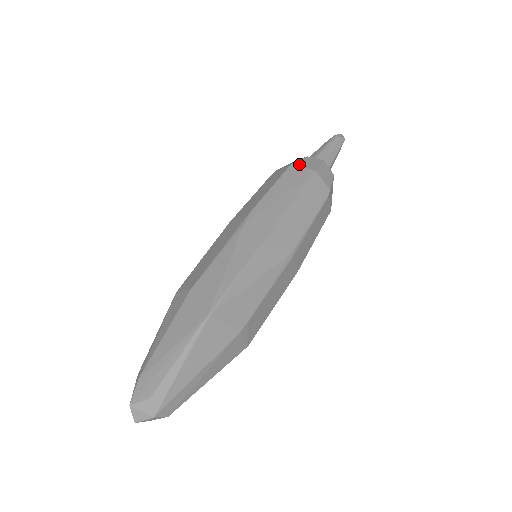
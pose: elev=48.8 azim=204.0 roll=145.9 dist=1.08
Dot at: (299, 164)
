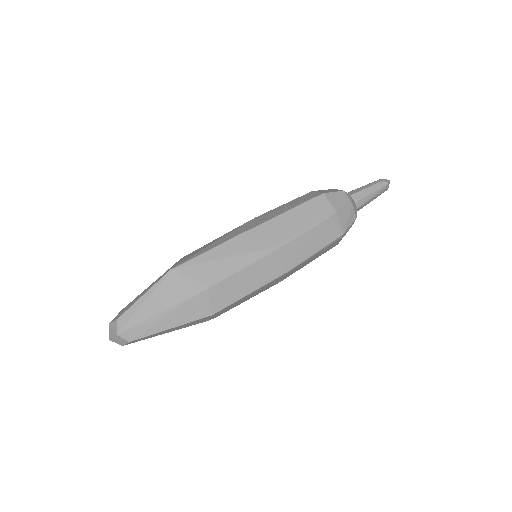
Dot at: (318, 191)
